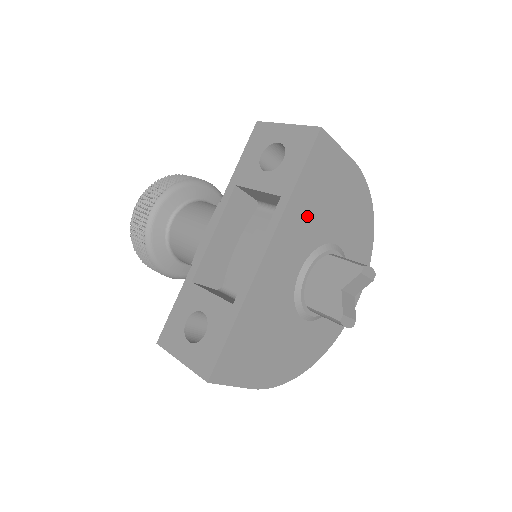
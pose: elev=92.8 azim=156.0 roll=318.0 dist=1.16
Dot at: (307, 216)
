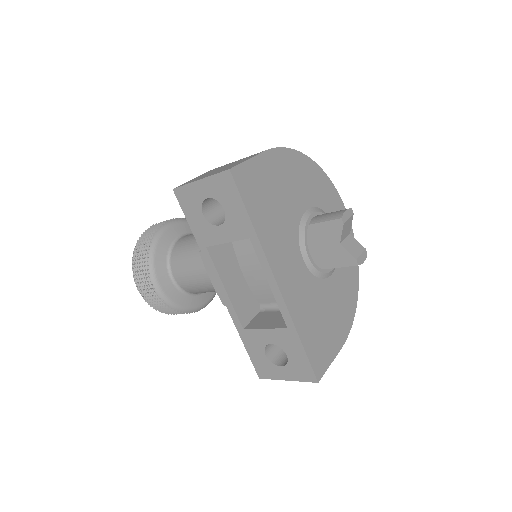
Dot at: (276, 227)
